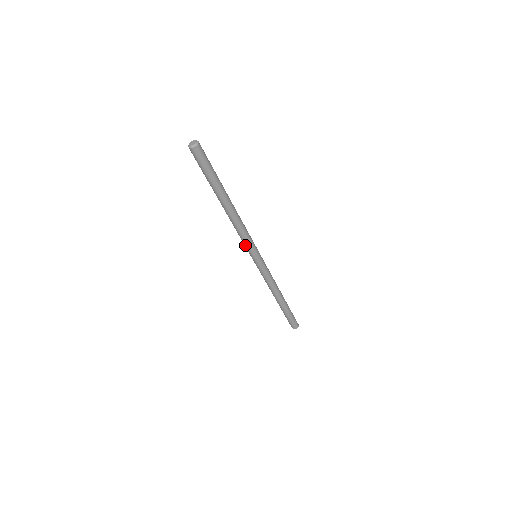
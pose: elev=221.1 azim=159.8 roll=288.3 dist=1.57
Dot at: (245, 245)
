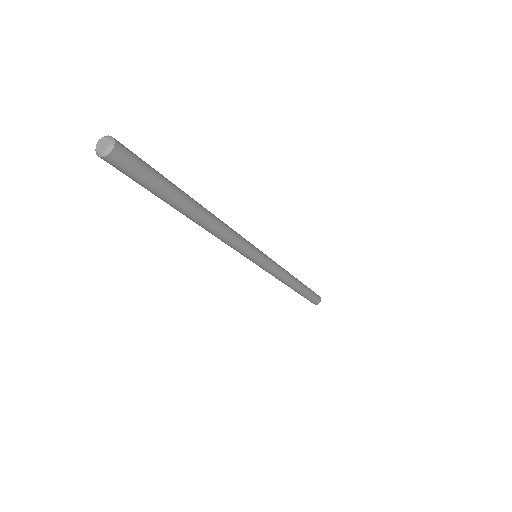
Dot at: occluded
